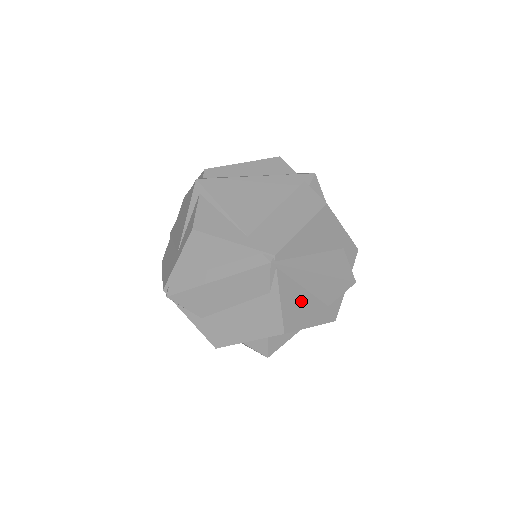
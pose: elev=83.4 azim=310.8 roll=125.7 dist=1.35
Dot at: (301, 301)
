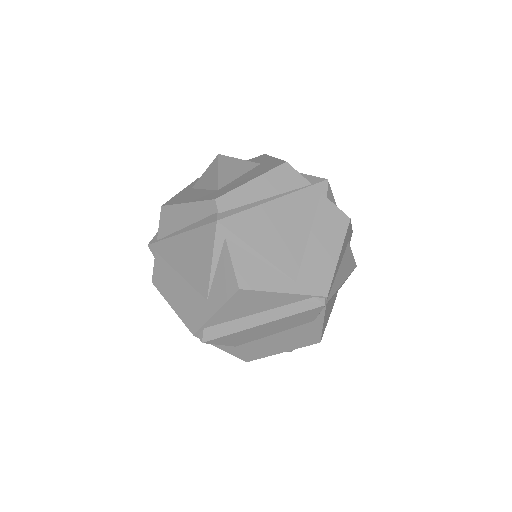
Dot at: (329, 309)
